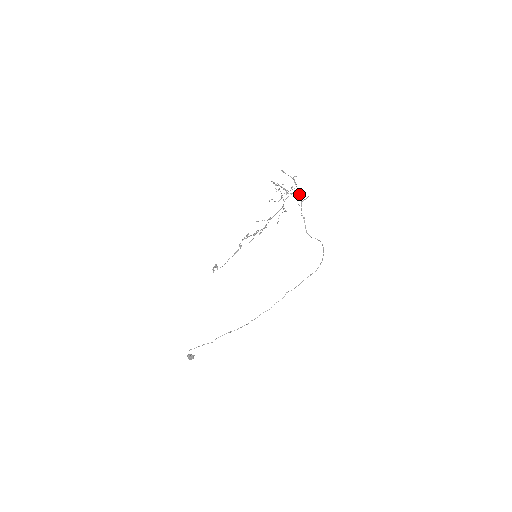
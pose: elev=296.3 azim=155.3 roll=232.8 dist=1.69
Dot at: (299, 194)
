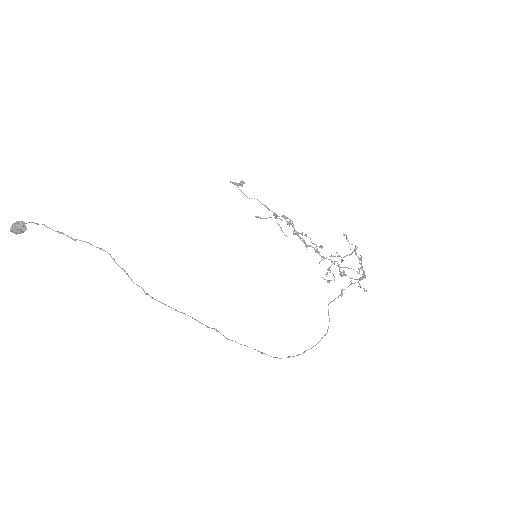
Dot at: (362, 277)
